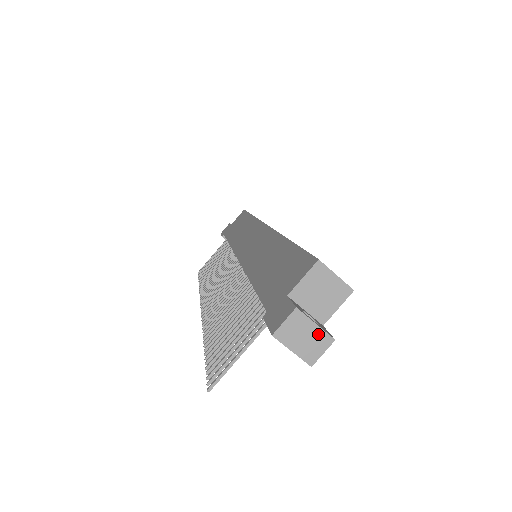
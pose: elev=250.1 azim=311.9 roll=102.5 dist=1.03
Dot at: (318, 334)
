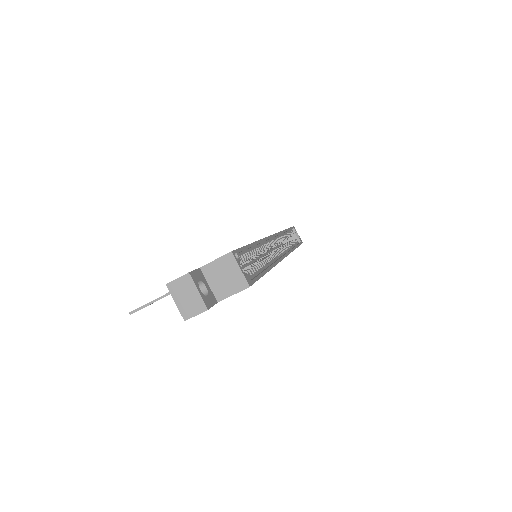
Dot at: (197, 299)
